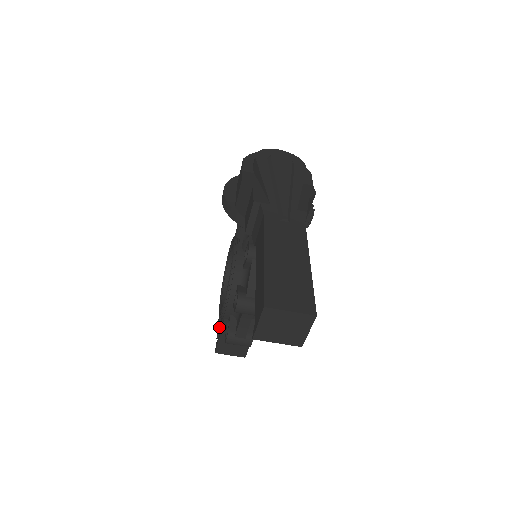
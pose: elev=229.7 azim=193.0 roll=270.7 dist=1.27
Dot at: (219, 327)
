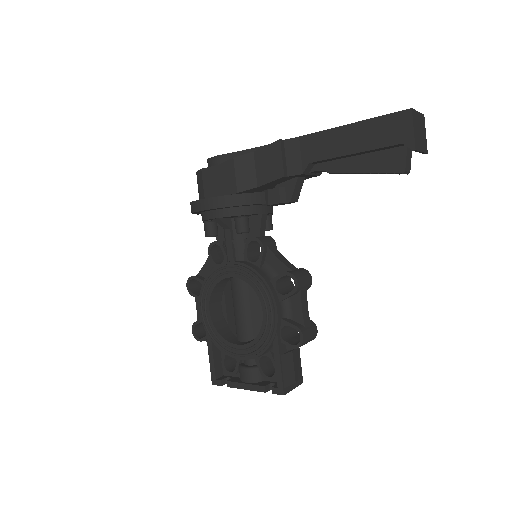
Dot at: (255, 384)
